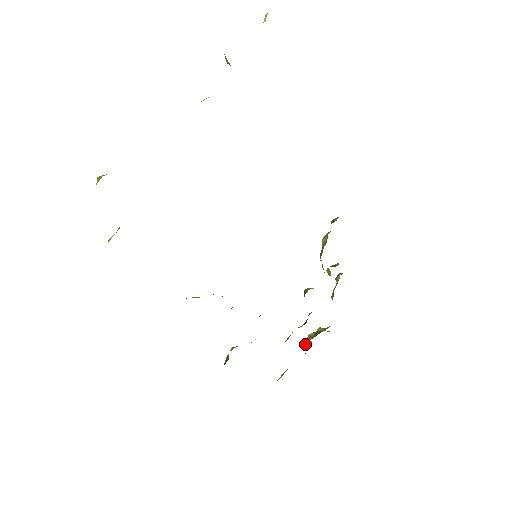
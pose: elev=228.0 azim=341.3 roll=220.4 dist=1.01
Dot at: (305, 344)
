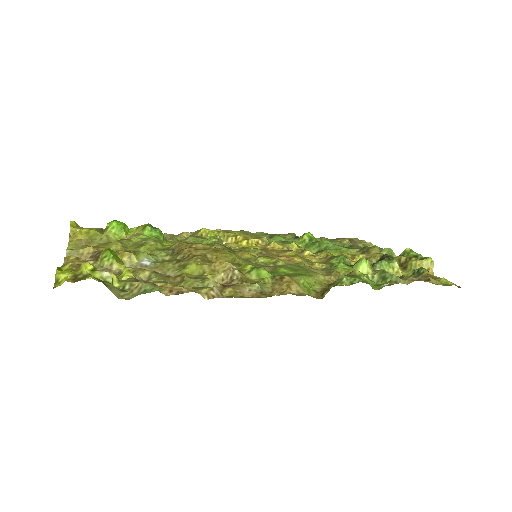
Dot at: (404, 253)
